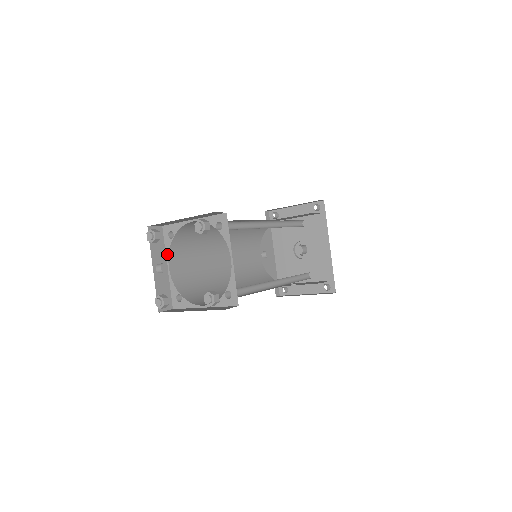
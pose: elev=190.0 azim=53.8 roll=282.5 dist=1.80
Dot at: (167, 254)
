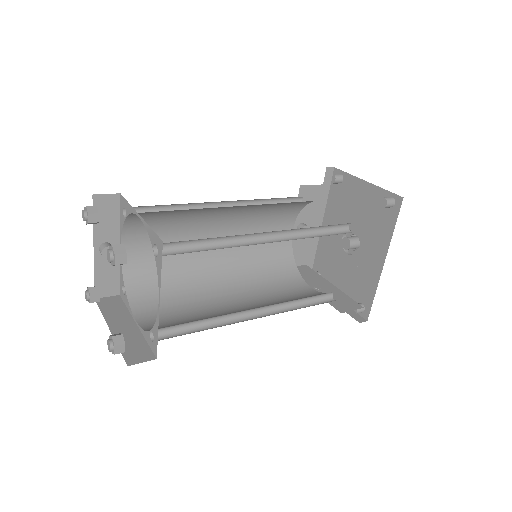
Dot at: (121, 231)
